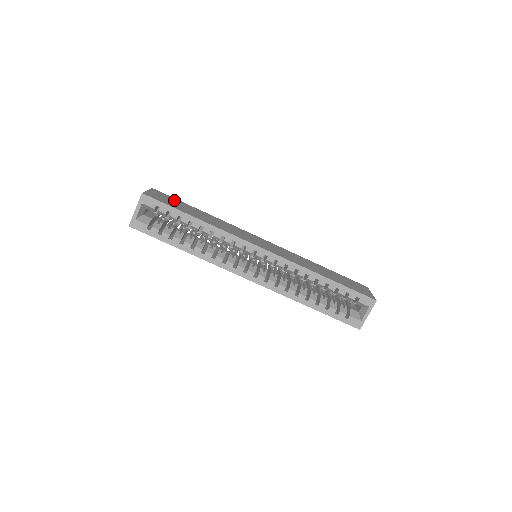
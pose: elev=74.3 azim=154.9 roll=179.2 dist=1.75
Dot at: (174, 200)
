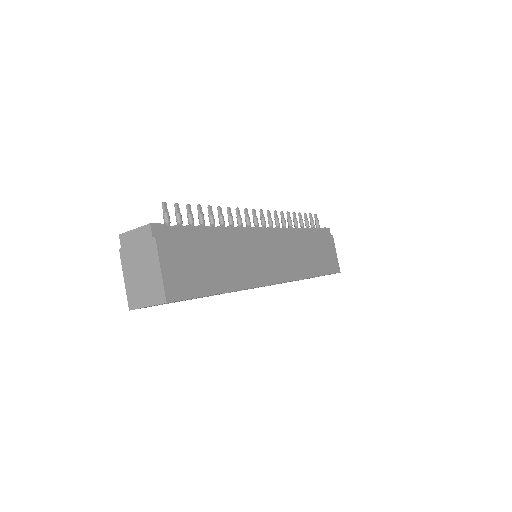
Dot at: (188, 252)
